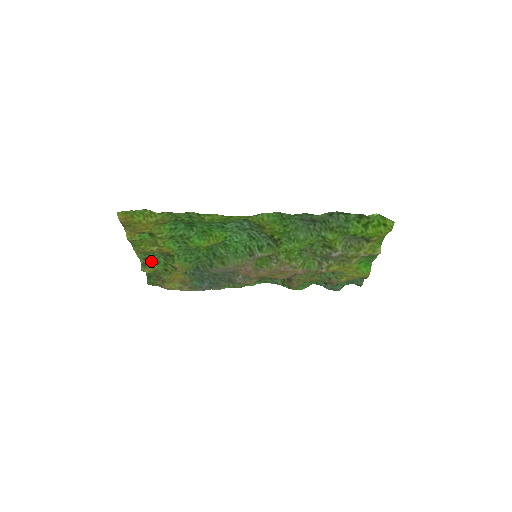
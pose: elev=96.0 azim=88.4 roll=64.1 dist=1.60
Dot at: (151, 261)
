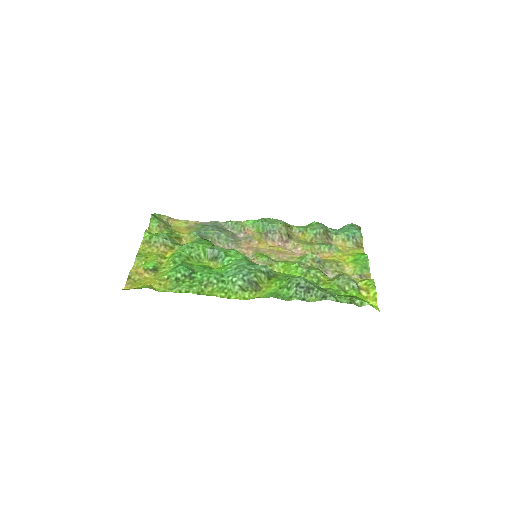
Dot at: occluded
